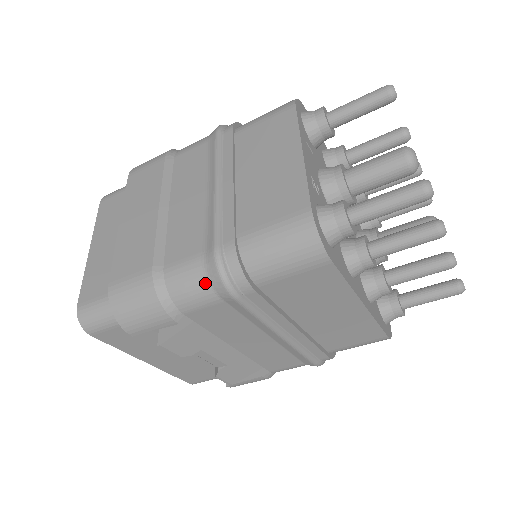
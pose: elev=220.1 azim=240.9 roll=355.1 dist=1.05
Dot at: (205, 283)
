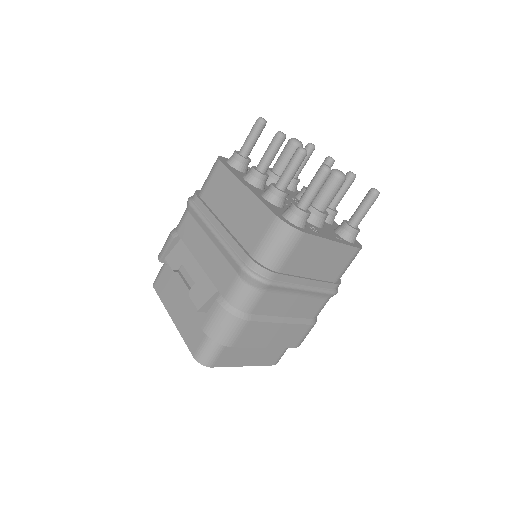
Dot at: occluded
